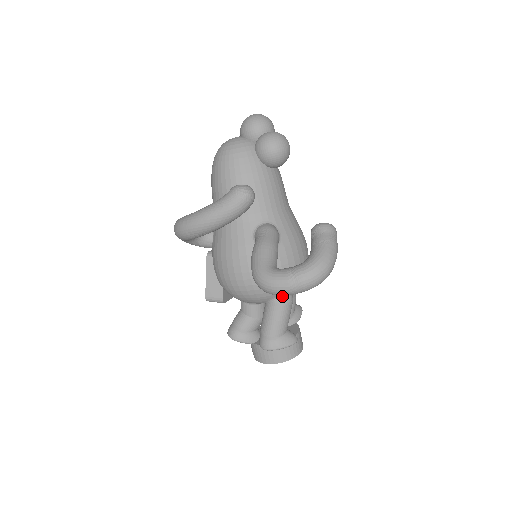
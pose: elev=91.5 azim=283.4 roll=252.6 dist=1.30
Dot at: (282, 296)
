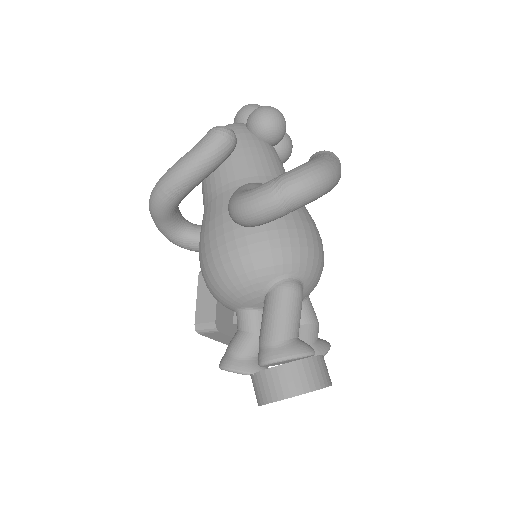
Dot at: (284, 279)
